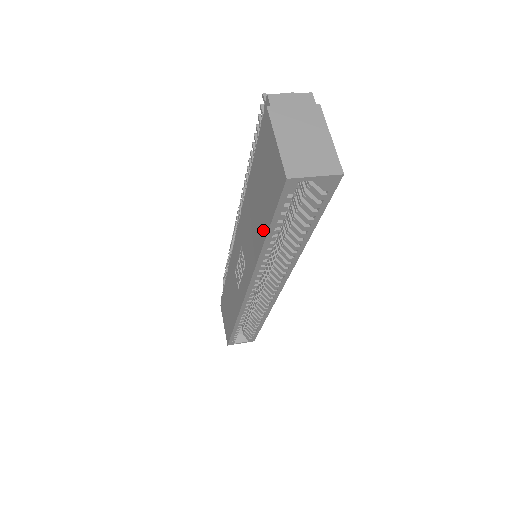
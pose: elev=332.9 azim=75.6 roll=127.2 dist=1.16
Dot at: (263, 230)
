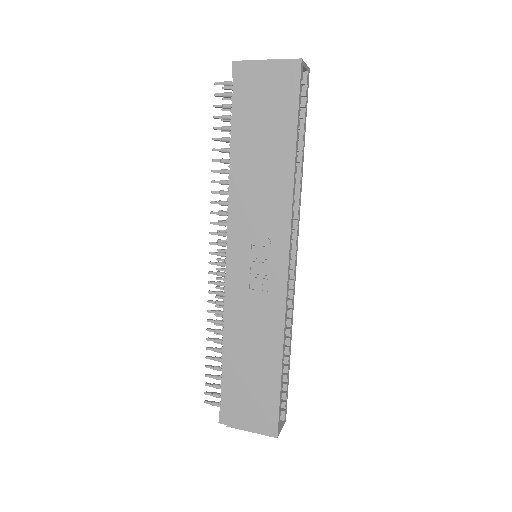
Dot at: (288, 143)
